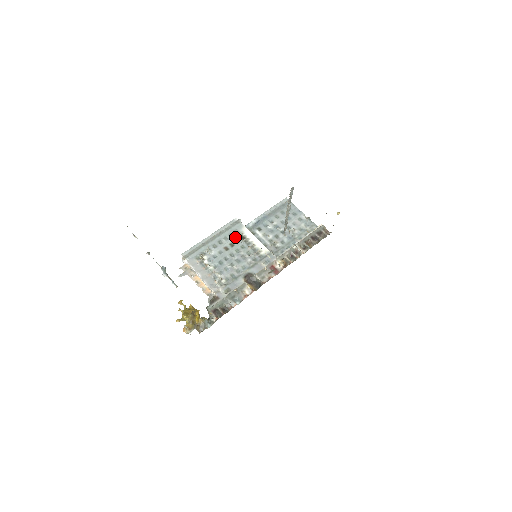
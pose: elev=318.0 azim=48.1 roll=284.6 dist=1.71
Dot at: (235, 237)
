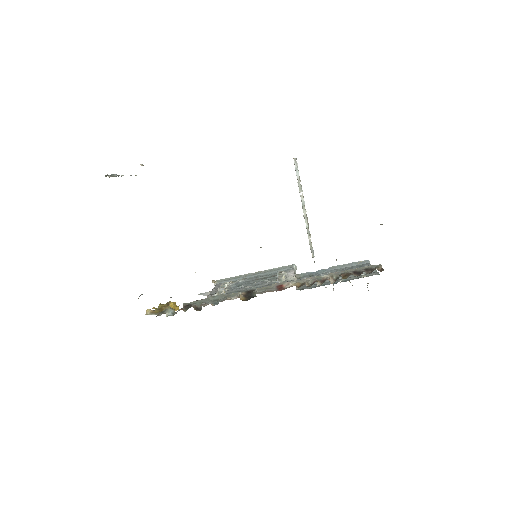
Dot at: (275, 274)
